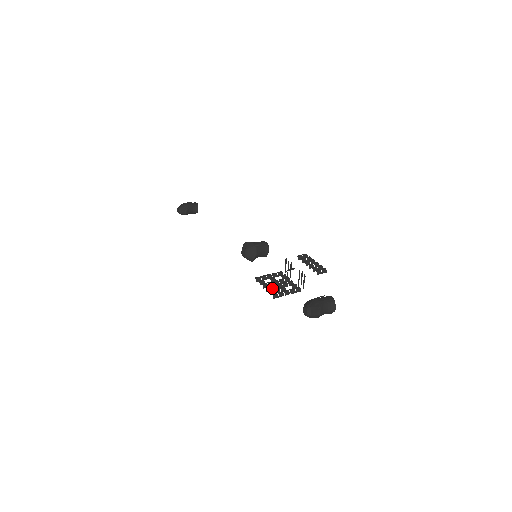
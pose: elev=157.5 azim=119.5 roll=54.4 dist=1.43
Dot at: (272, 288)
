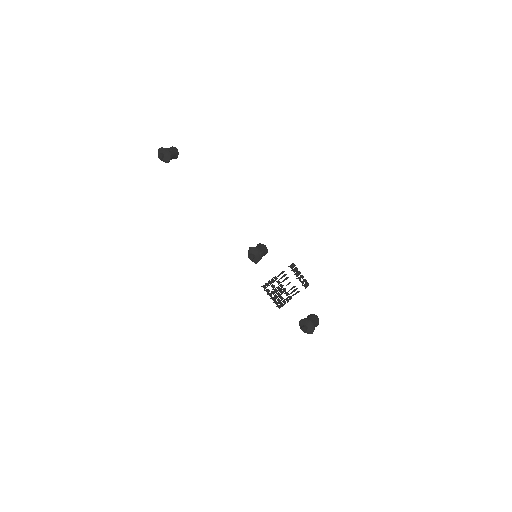
Dot at: occluded
